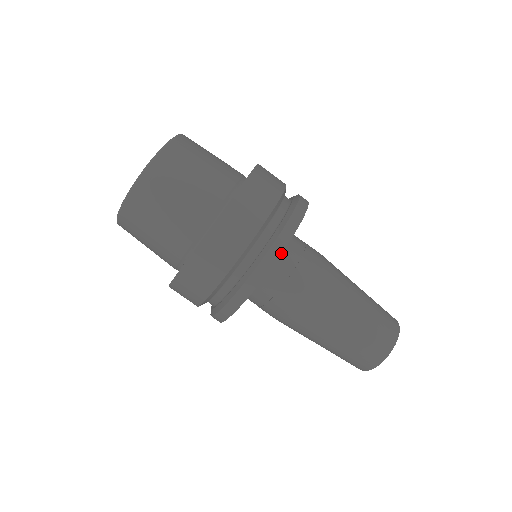
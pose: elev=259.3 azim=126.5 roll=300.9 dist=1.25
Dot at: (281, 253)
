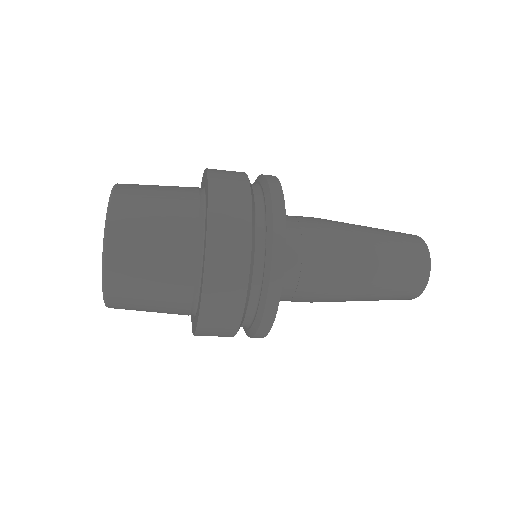
Dot at: occluded
